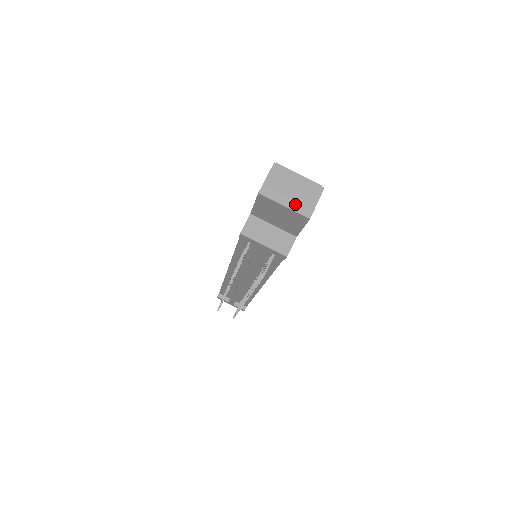
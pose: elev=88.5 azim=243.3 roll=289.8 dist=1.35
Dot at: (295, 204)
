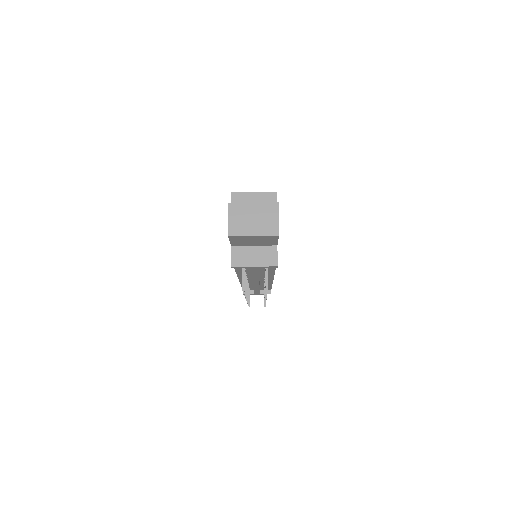
Dot at: (261, 229)
